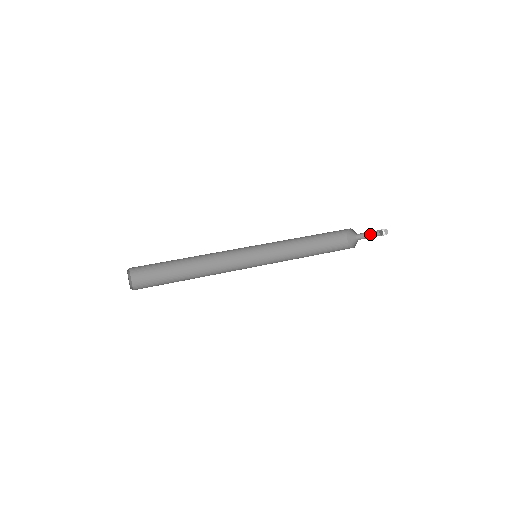
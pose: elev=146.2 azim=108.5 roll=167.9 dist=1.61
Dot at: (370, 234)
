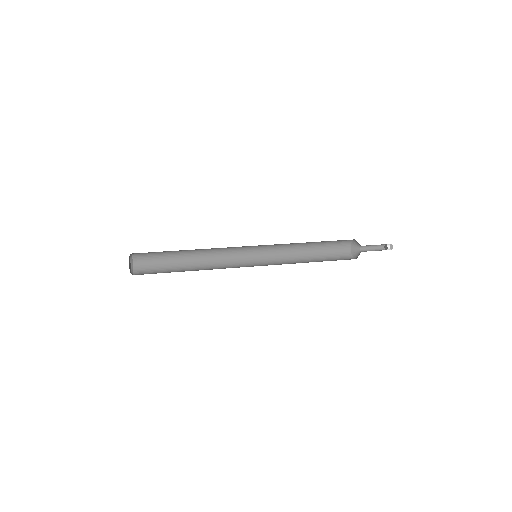
Dot at: (374, 248)
